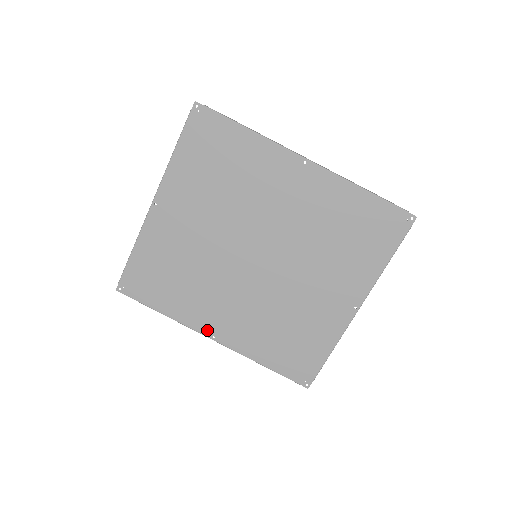
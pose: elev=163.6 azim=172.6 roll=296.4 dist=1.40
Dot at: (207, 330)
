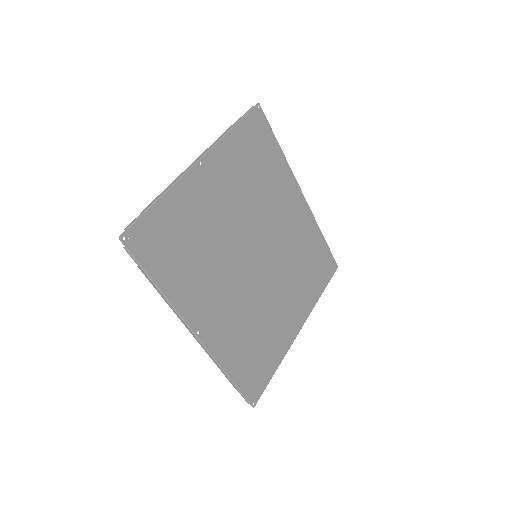
Dot at: (195, 322)
